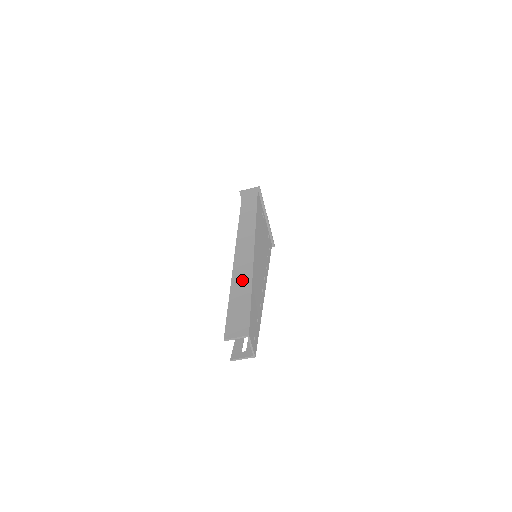
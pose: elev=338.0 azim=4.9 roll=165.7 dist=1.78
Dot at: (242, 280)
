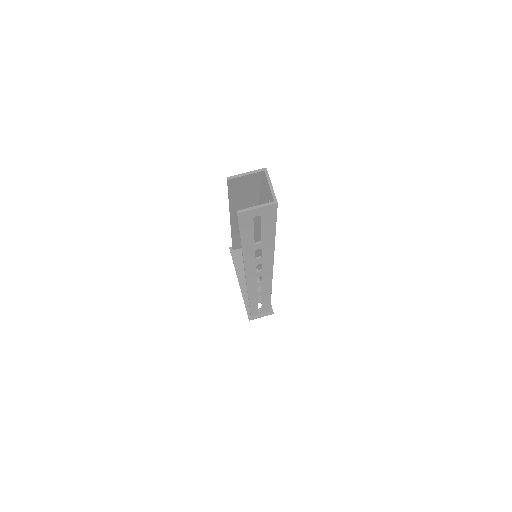
Dot at: occluded
